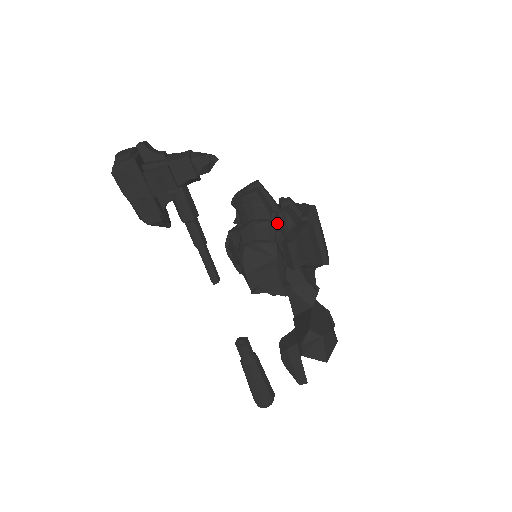
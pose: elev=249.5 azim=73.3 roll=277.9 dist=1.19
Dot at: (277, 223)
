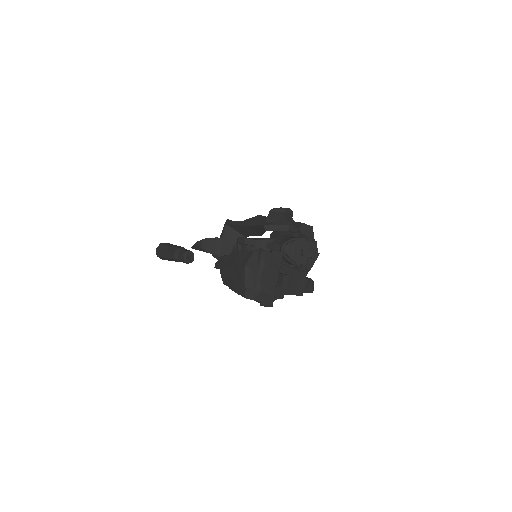
Dot at: (291, 266)
